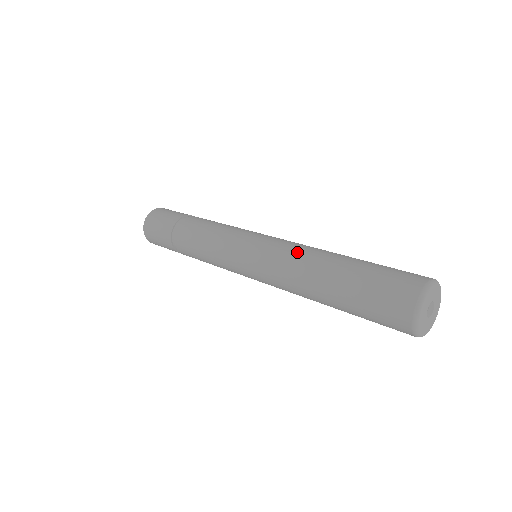
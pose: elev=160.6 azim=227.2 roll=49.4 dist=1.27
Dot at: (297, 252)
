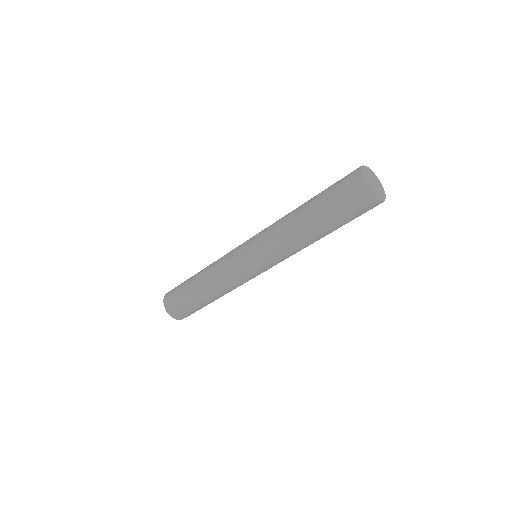
Dot at: (280, 219)
